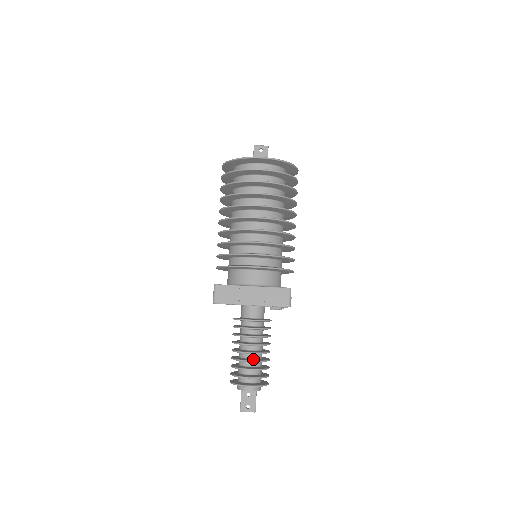
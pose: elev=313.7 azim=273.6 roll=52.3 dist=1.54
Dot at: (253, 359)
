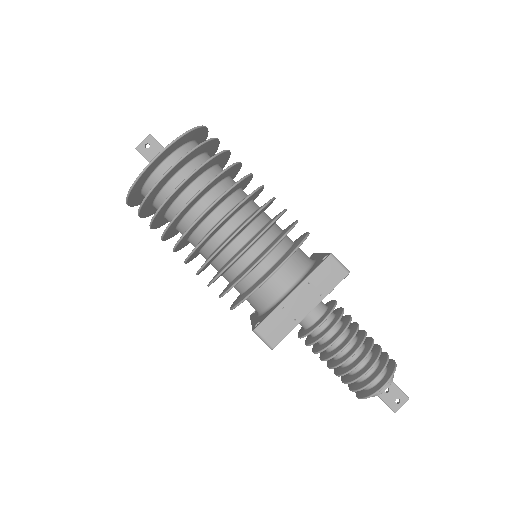
Dot at: (360, 356)
